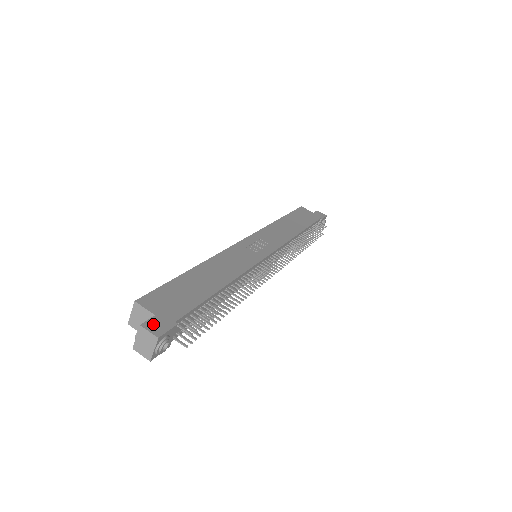
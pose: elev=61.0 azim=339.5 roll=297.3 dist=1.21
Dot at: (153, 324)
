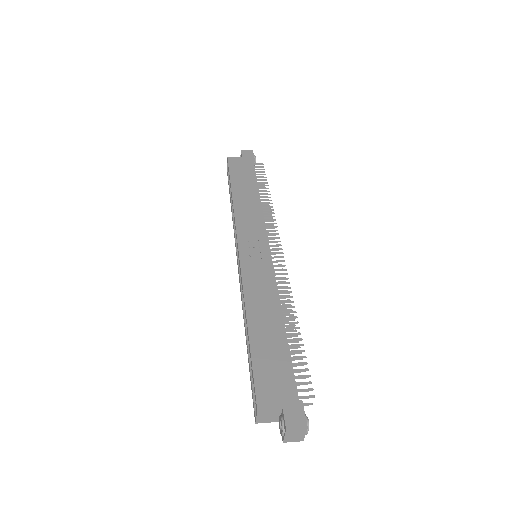
Dot at: (291, 419)
